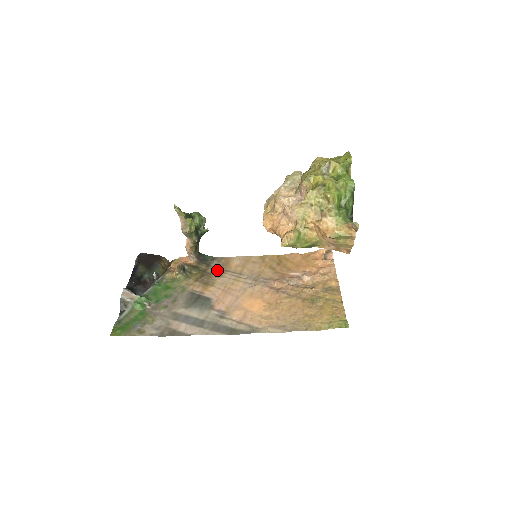
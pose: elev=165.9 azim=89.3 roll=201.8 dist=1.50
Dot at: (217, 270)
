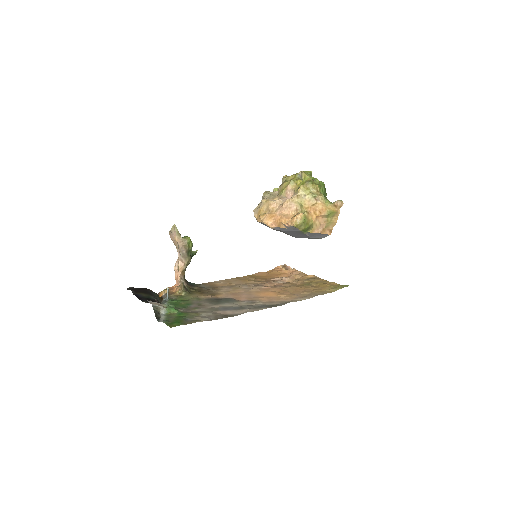
Dot at: (210, 288)
